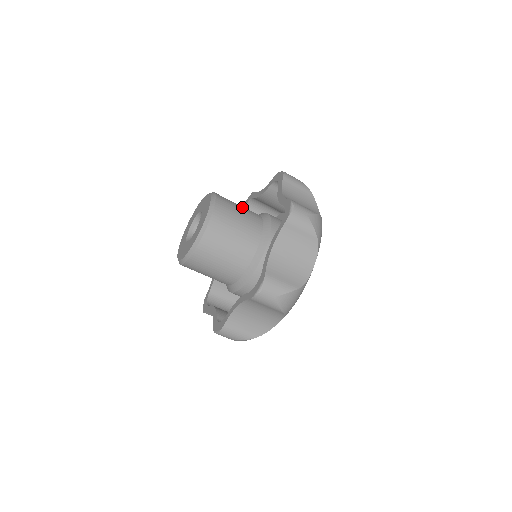
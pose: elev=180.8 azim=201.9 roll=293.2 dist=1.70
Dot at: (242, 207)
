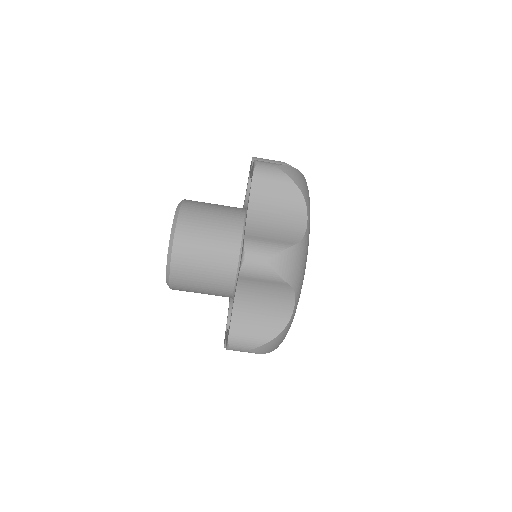
Dot at: (215, 220)
